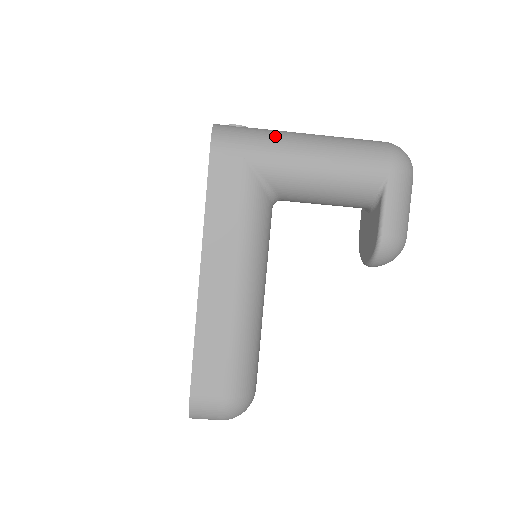
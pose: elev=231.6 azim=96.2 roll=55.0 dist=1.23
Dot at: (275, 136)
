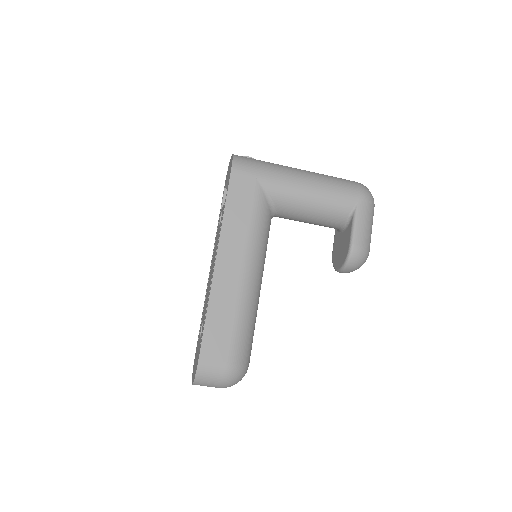
Dot at: (278, 166)
